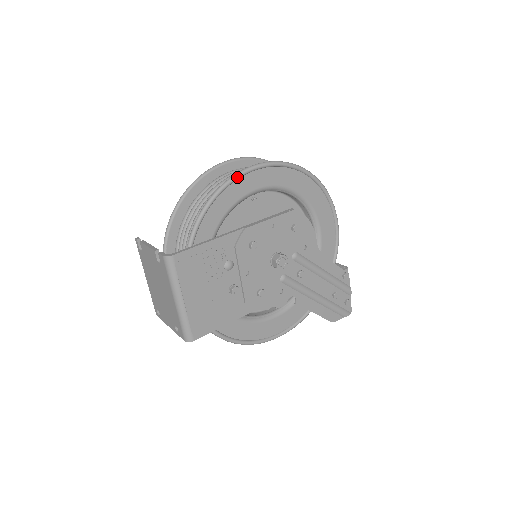
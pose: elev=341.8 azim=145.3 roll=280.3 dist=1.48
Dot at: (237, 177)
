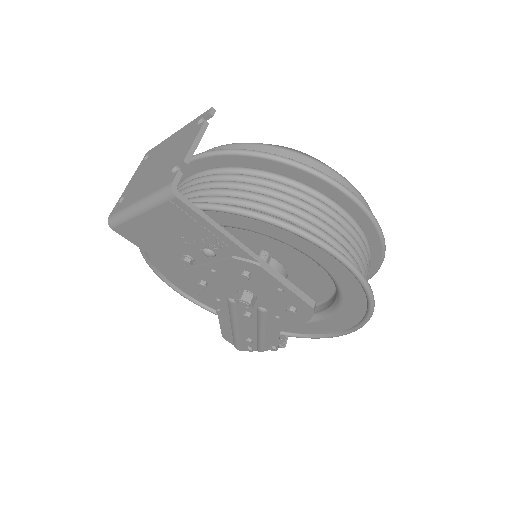
Dot at: (321, 246)
